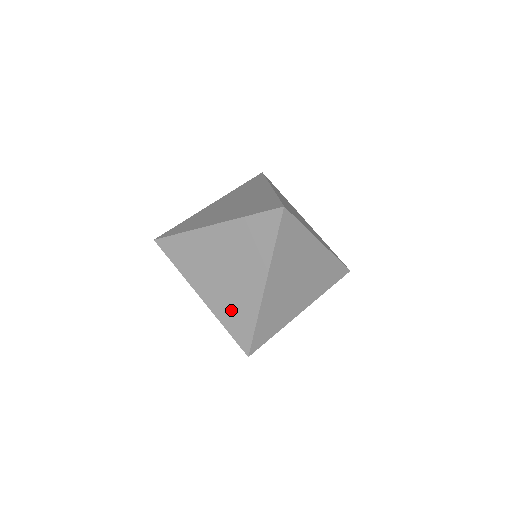
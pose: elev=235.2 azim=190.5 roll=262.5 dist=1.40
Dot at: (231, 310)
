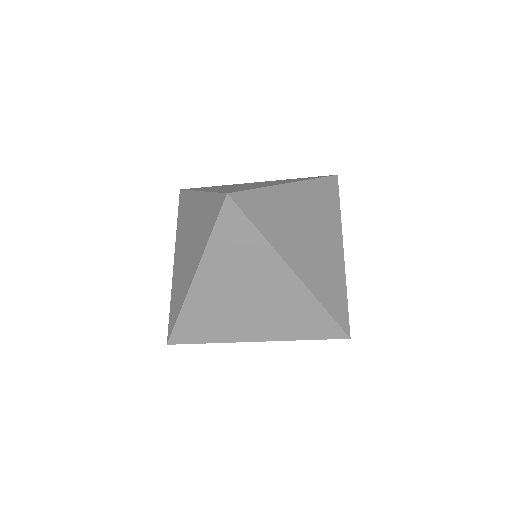
Dot at: (292, 322)
